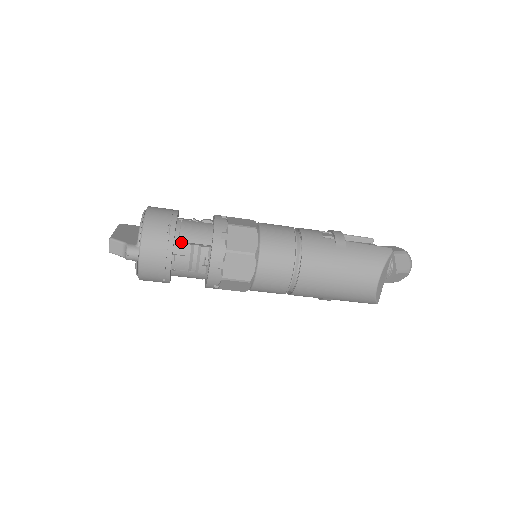
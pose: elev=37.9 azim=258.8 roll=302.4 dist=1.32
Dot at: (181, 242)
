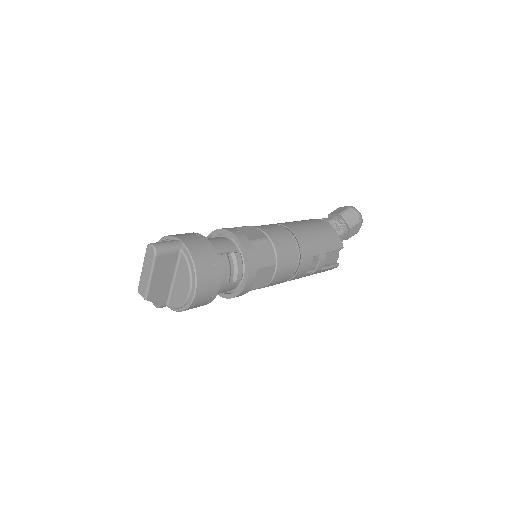
Dot at: occluded
